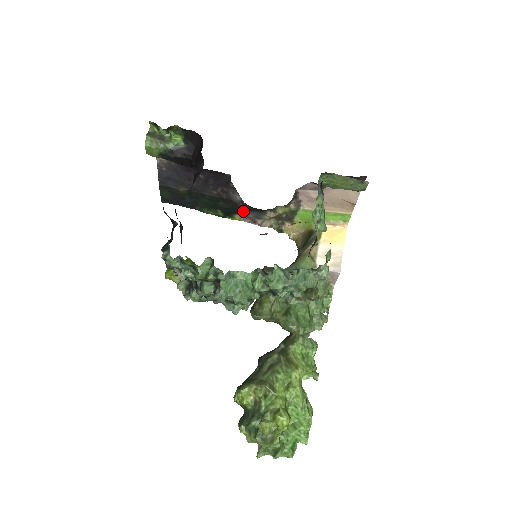
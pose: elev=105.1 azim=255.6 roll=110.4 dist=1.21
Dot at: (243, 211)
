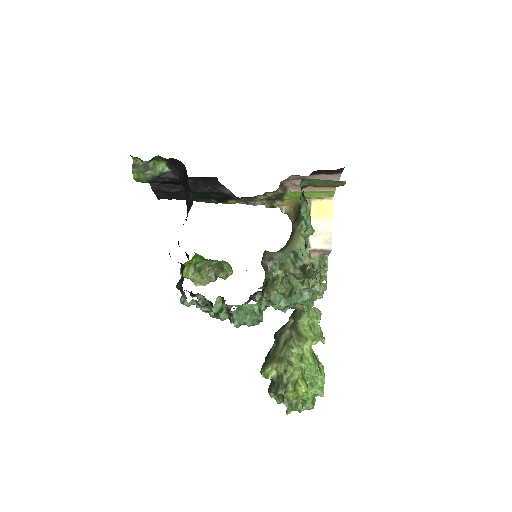
Dot at: occluded
